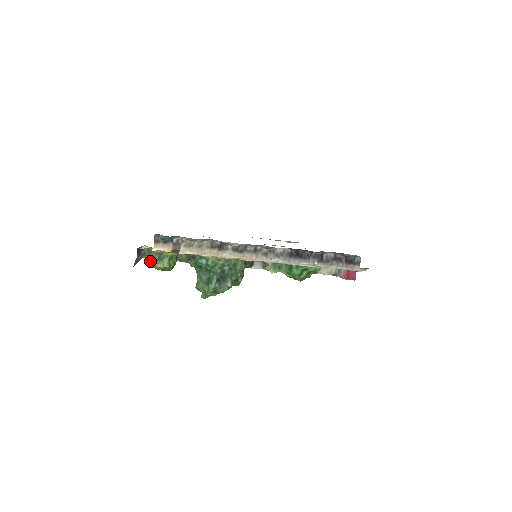
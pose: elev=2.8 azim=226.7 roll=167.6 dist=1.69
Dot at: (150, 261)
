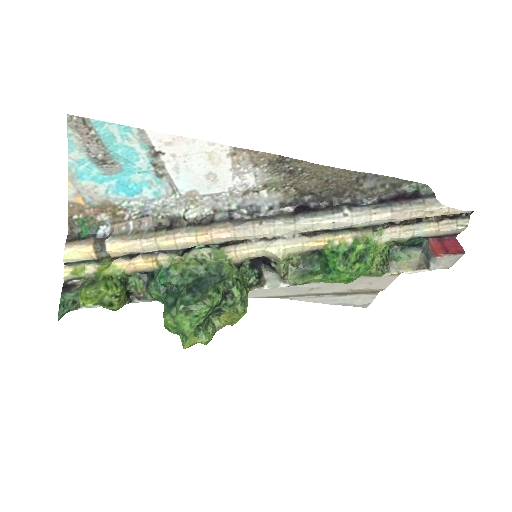
Dot at: (80, 294)
